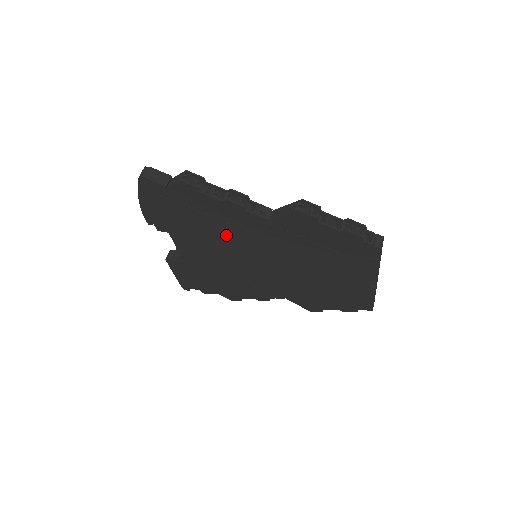
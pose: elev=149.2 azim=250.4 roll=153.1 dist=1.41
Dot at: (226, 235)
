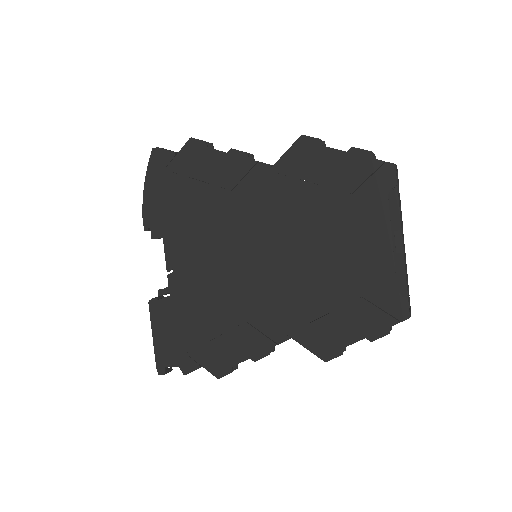
Dot at: (225, 214)
